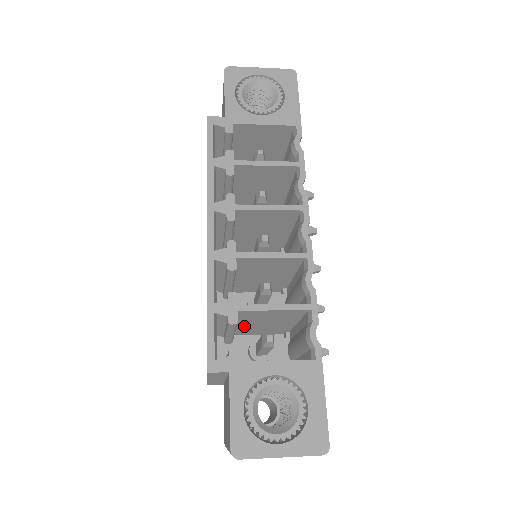
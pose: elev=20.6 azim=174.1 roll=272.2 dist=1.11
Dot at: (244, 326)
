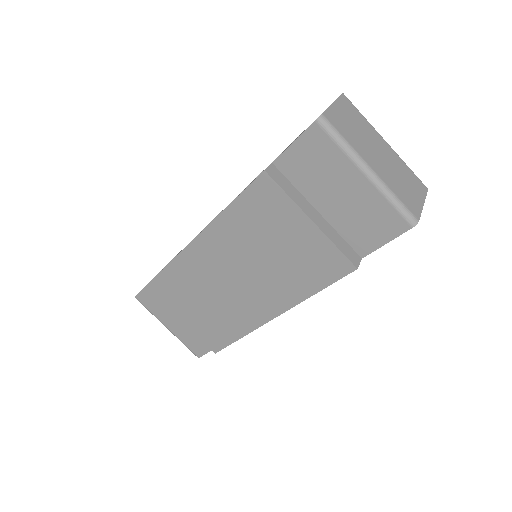
Dot at: occluded
